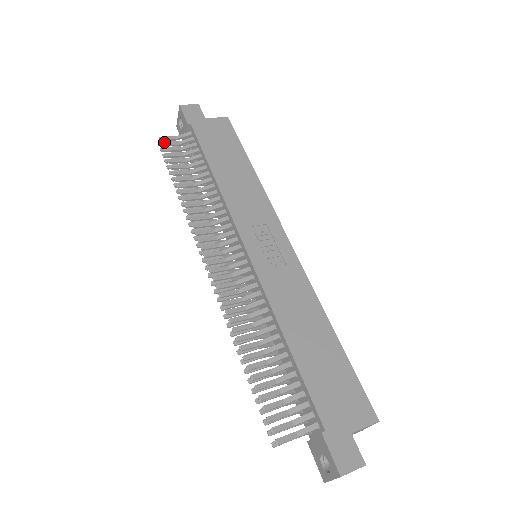
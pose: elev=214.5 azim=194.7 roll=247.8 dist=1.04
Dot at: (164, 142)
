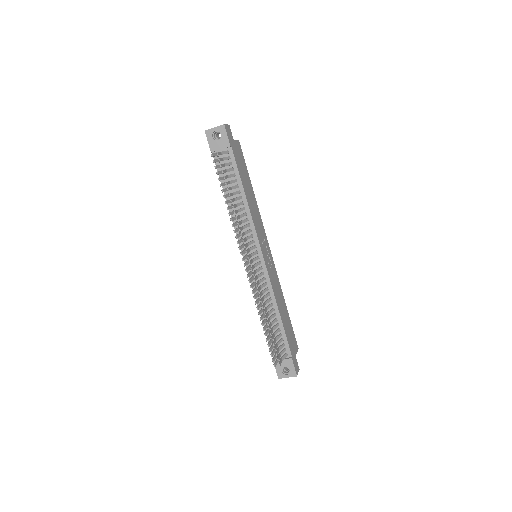
Dot at: (220, 158)
